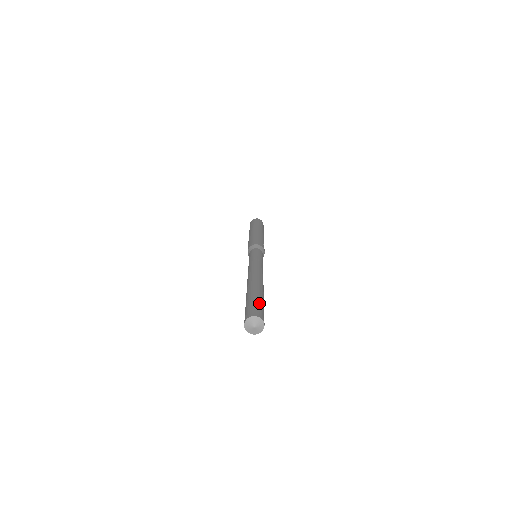
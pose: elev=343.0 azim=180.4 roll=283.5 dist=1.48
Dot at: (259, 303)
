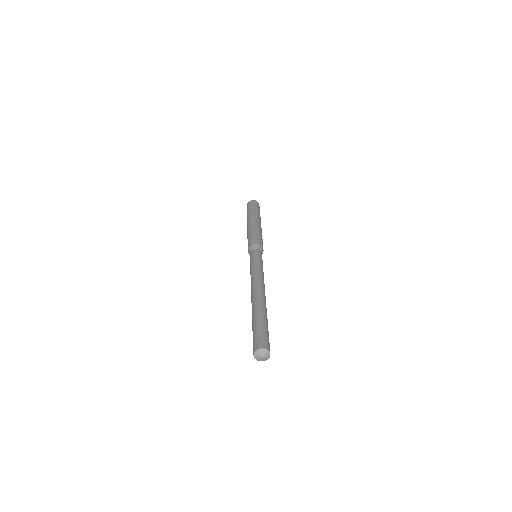
Dot at: (261, 329)
